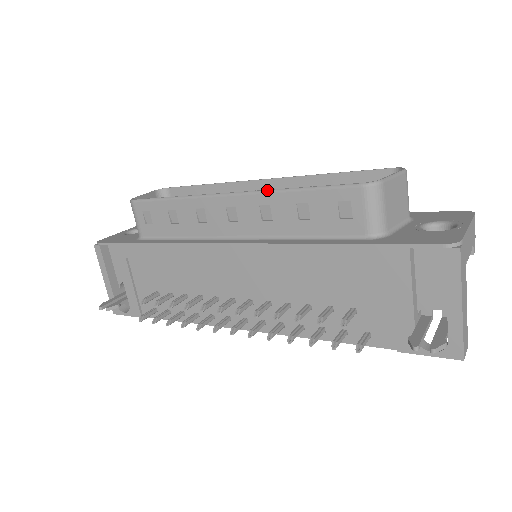
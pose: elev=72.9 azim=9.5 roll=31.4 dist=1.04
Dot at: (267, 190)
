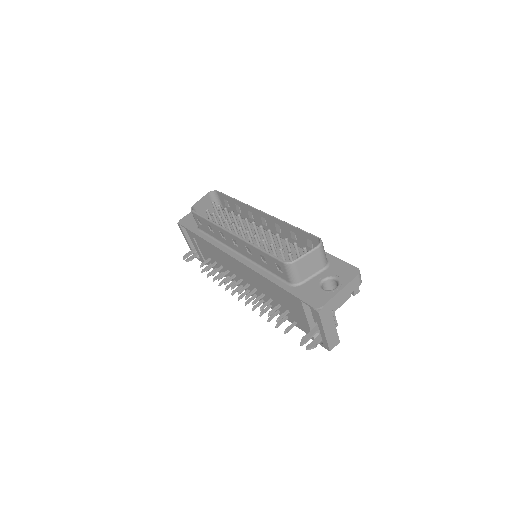
Dot at: (247, 241)
